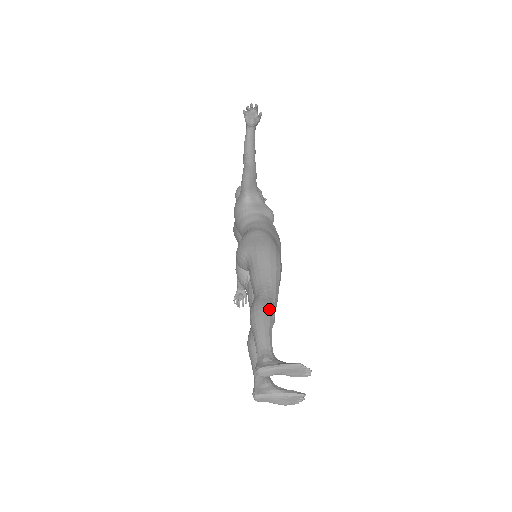
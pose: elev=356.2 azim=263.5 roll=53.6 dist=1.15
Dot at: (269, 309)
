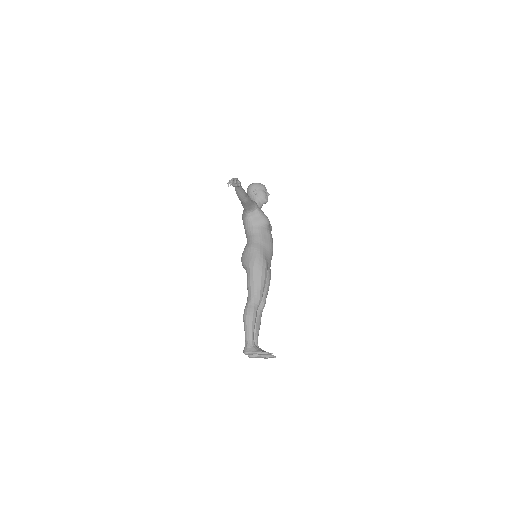
Dot at: (253, 314)
